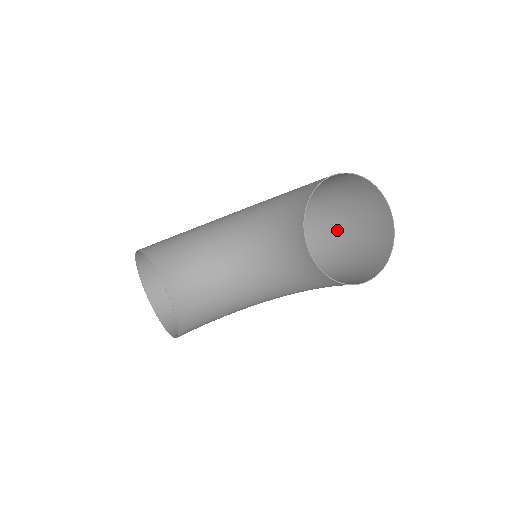
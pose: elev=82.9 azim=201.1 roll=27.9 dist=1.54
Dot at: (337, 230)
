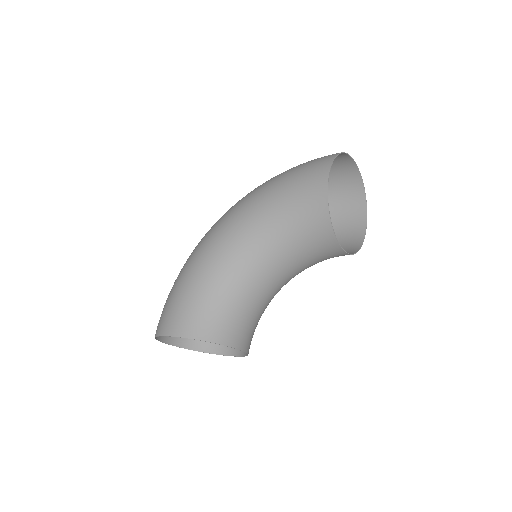
Dot at: occluded
